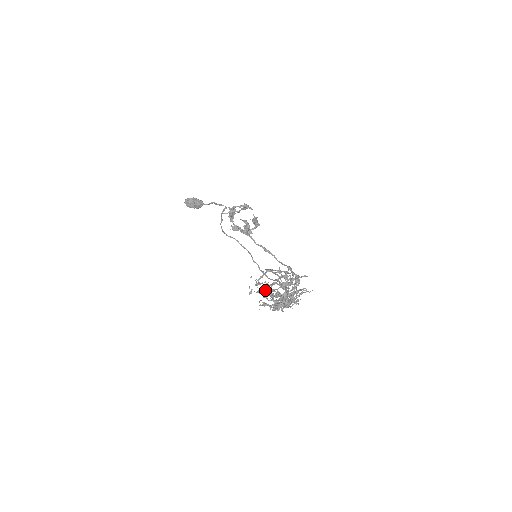
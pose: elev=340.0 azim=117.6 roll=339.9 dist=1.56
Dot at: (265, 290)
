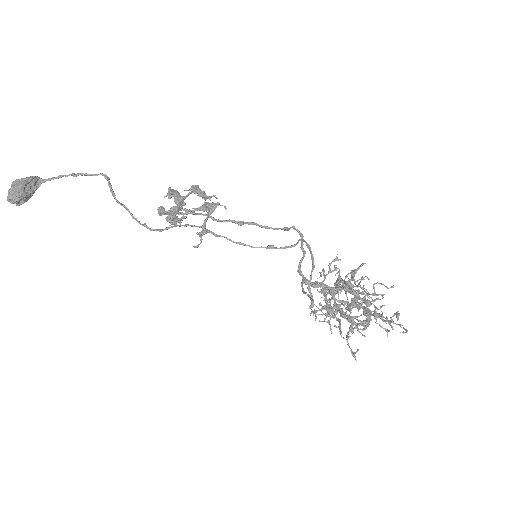
Dot at: (353, 329)
